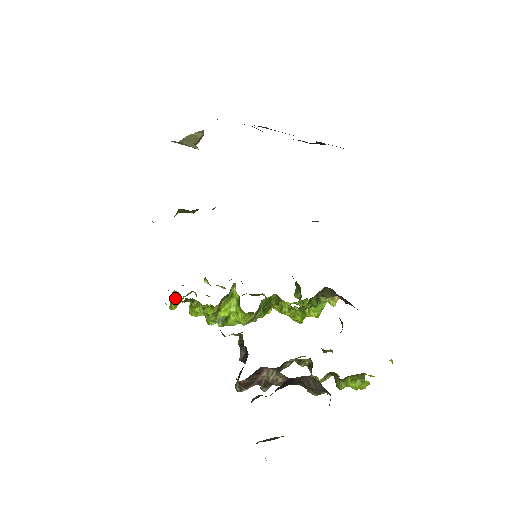
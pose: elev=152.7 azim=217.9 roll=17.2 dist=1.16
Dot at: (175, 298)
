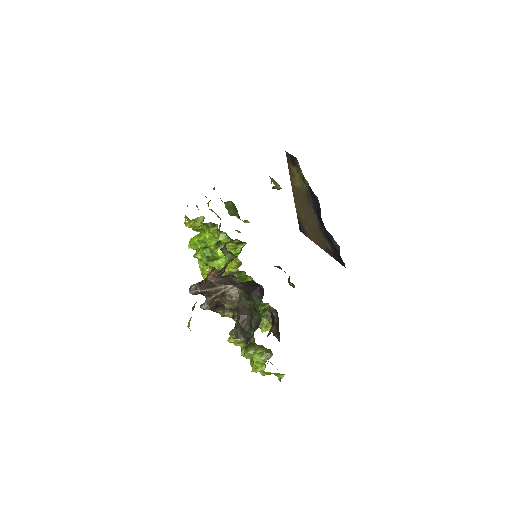
Dot at: (196, 221)
